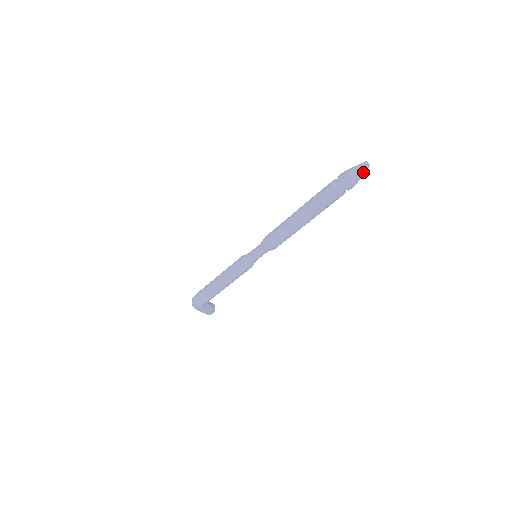
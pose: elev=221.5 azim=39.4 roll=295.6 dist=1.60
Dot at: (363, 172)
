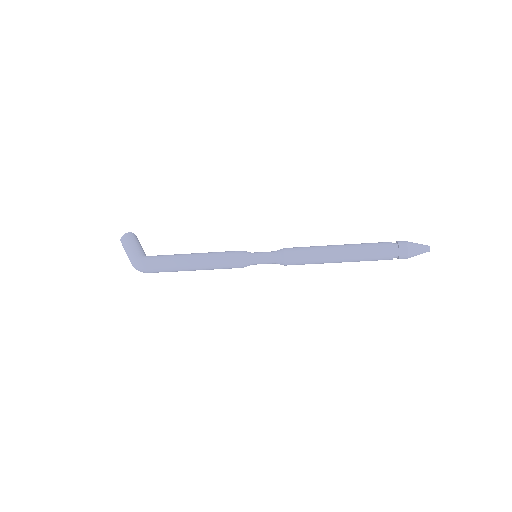
Dot at: (421, 253)
